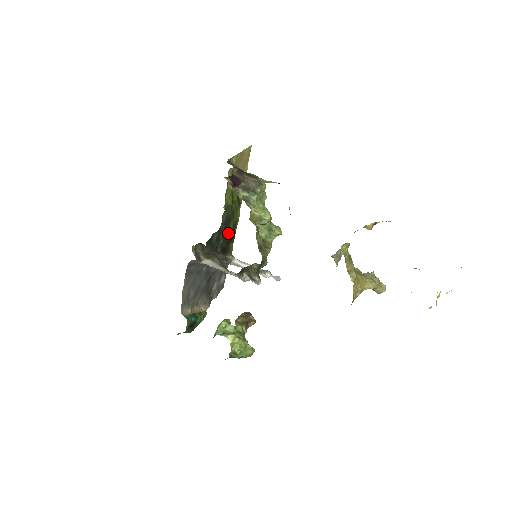
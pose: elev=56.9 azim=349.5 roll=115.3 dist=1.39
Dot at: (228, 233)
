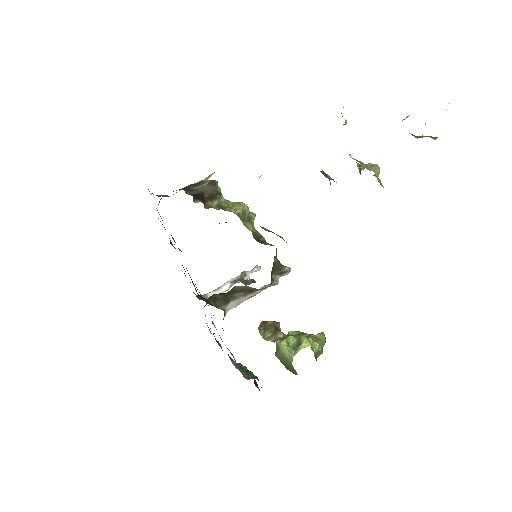
Dot at: occluded
